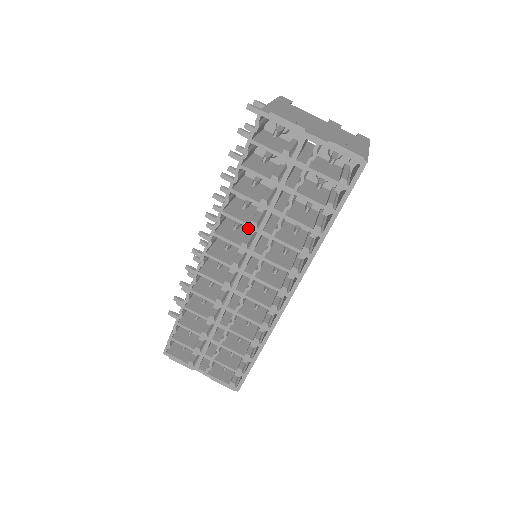
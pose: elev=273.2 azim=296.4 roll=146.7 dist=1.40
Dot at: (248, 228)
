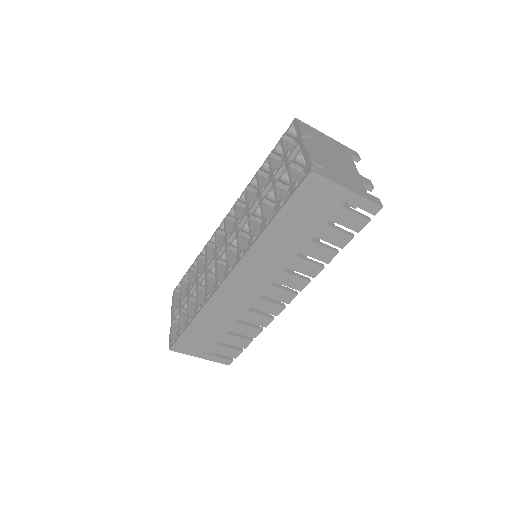
Dot at: (246, 206)
